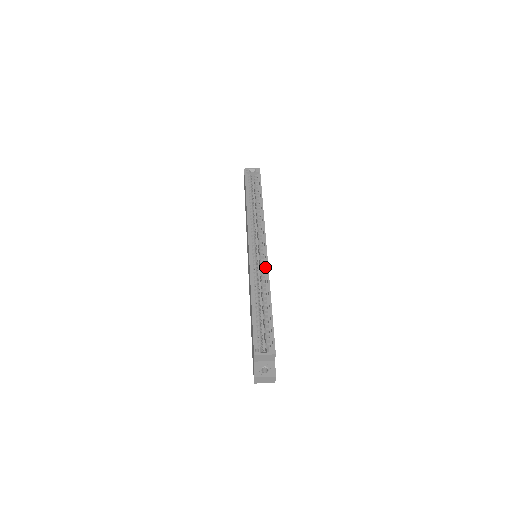
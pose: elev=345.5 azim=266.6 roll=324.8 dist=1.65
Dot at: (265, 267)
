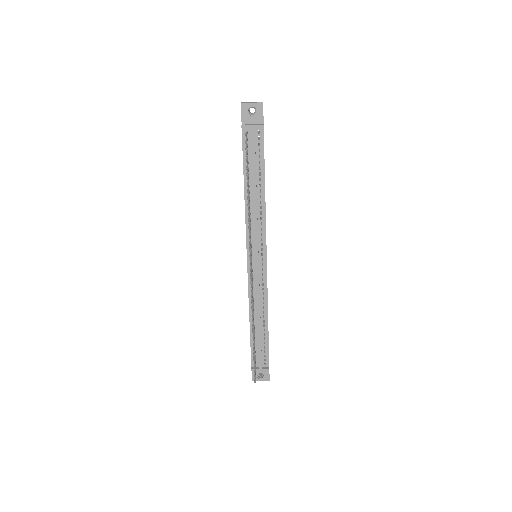
Dot at: occluded
